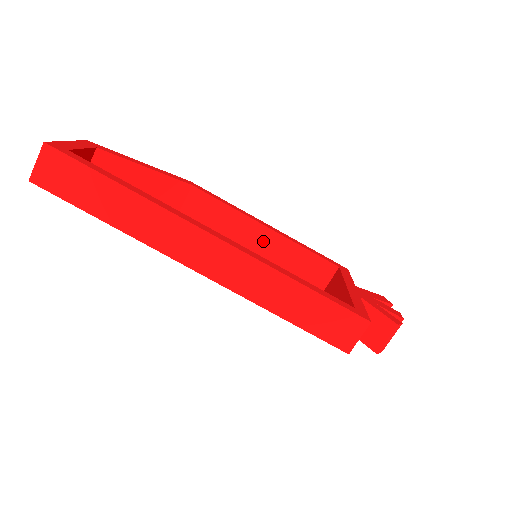
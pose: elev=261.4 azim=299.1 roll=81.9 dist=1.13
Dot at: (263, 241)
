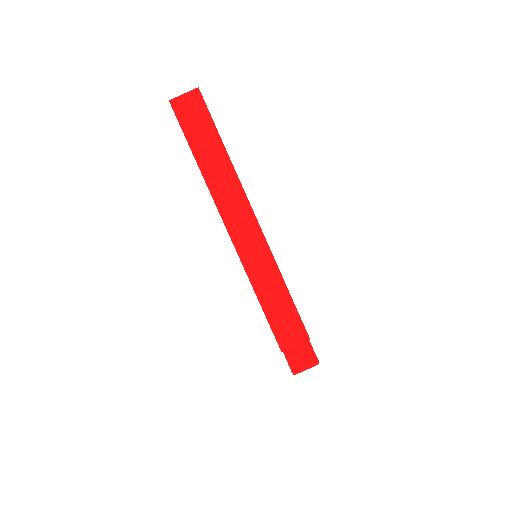
Dot at: occluded
